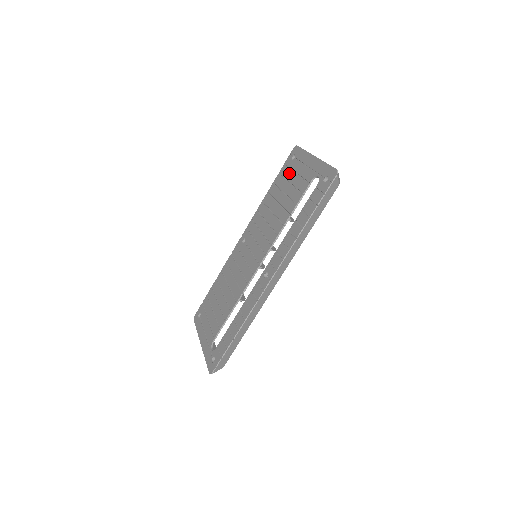
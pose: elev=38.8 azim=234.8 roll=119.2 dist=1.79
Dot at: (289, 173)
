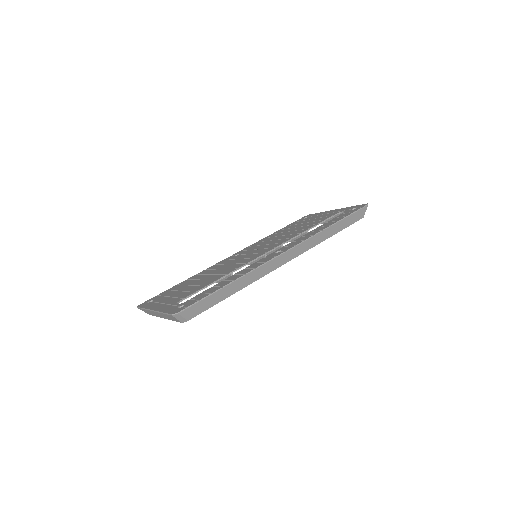
Dot at: (302, 221)
